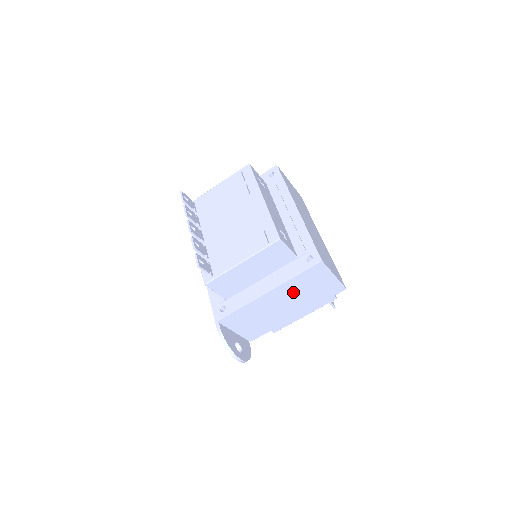
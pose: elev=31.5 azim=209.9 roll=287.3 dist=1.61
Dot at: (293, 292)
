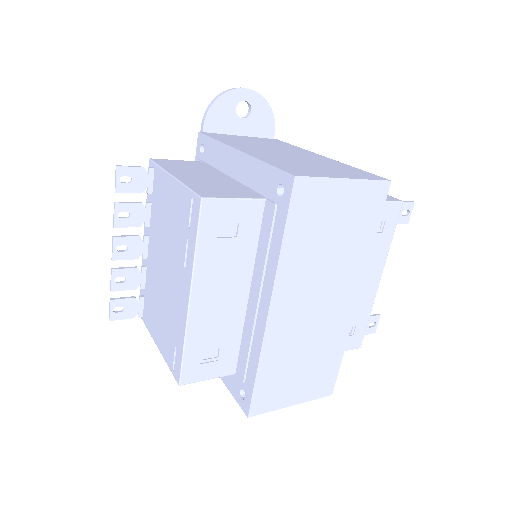
Dot at: occluded
